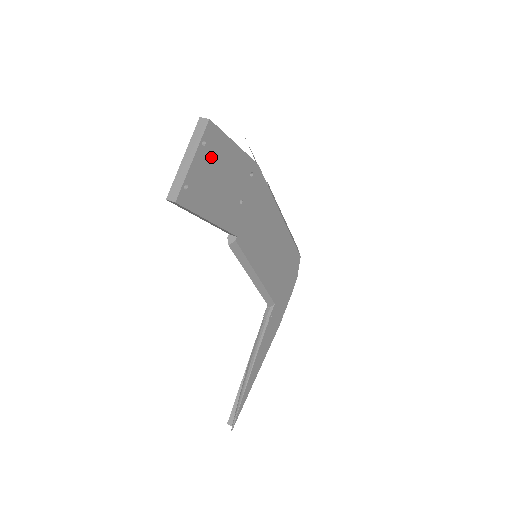
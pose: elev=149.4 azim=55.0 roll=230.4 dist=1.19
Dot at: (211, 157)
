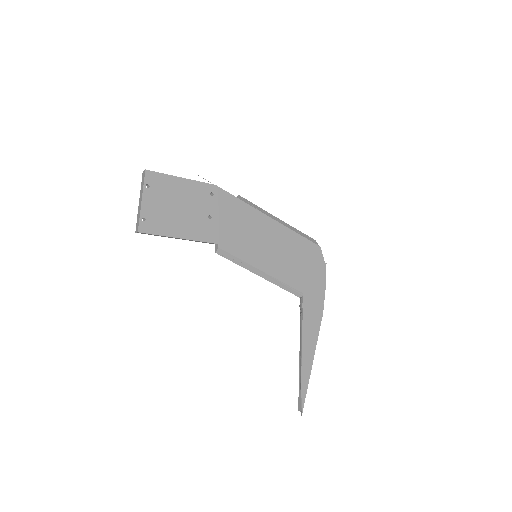
Dot at: (160, 194)
